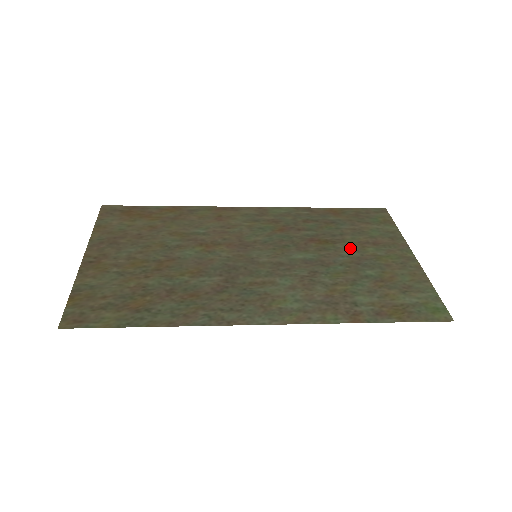
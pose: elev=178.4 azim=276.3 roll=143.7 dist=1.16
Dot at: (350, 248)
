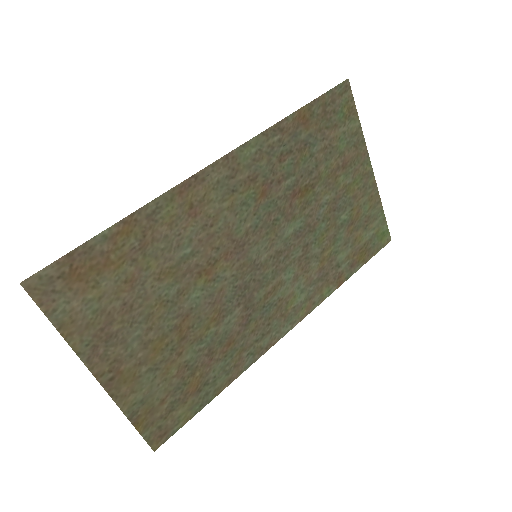
Dot at: (327, 188)
